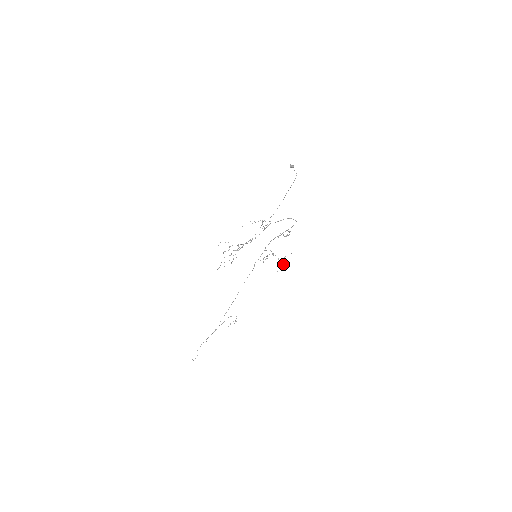
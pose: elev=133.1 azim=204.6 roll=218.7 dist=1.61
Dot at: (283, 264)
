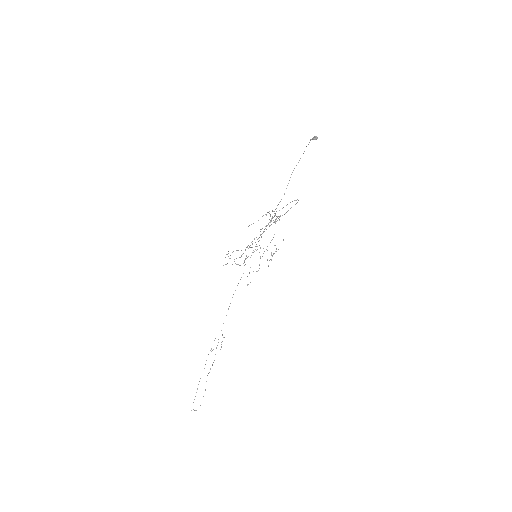
Dot at: (272, 255)
